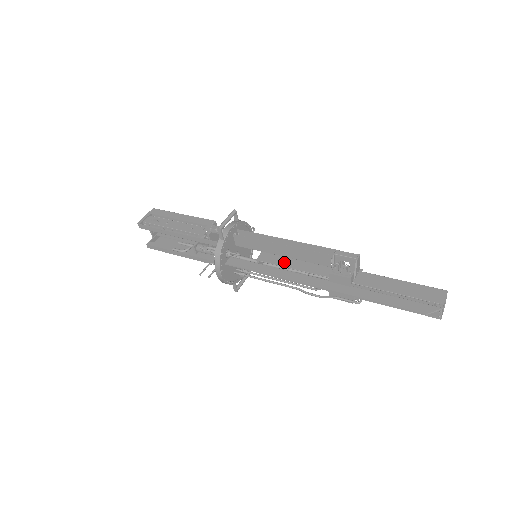
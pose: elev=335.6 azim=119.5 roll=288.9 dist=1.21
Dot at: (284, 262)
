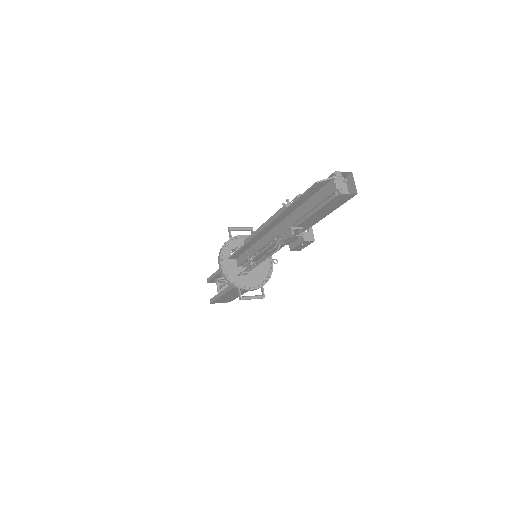
Dot at: occluded
